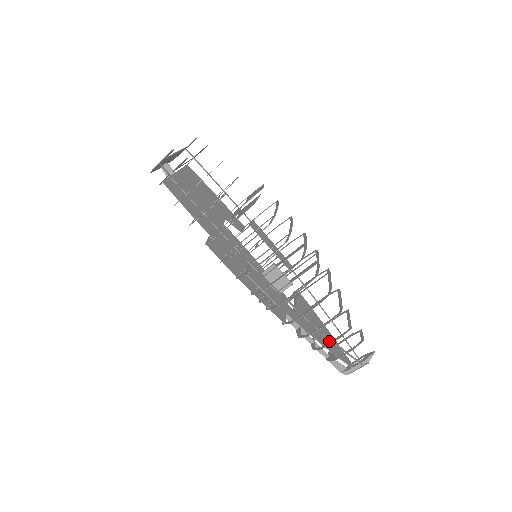
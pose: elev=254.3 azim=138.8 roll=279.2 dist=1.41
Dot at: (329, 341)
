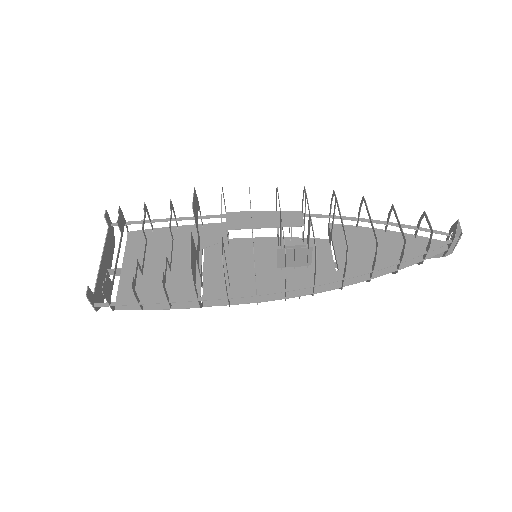
Dot at: (400, 250)
